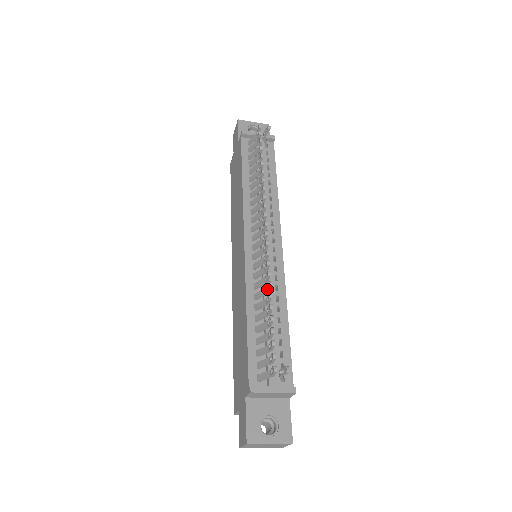
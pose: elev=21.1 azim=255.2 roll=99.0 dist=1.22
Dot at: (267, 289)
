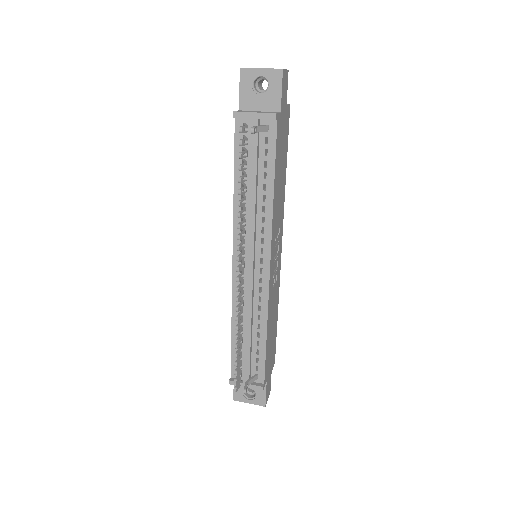
Dot at: occluded
